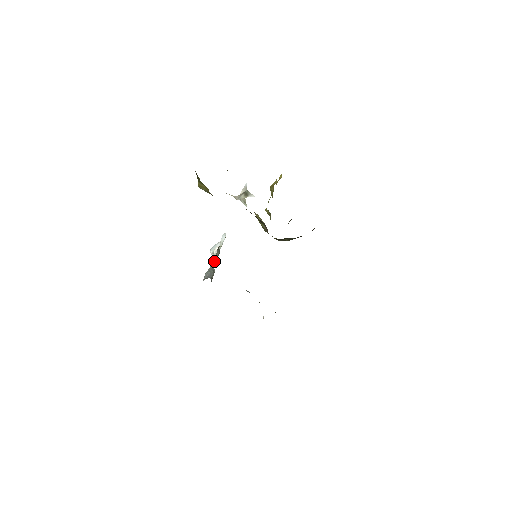
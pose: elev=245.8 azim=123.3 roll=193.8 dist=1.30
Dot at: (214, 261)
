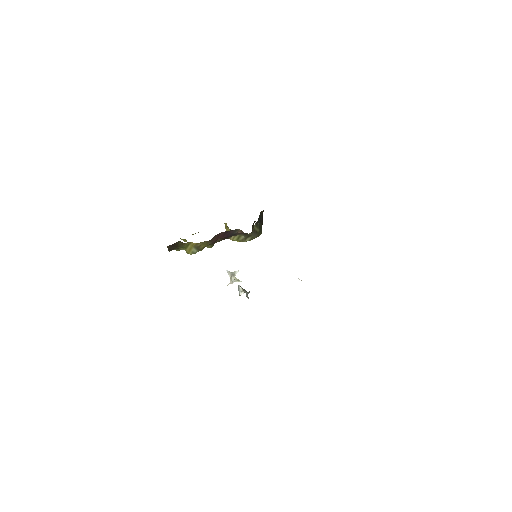
Dot at: (245, 292)
